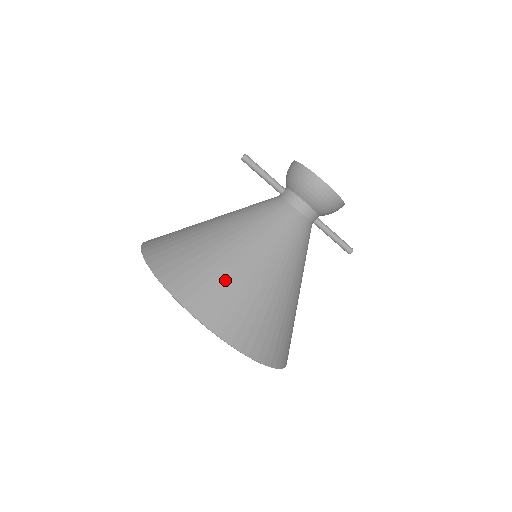
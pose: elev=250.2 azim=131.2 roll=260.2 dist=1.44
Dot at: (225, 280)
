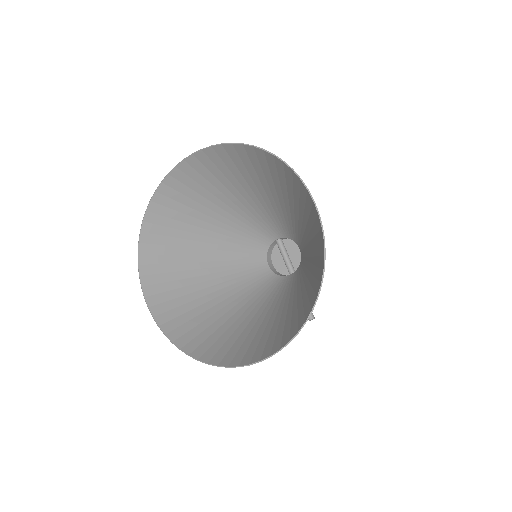
Dot at: (296, 197)
